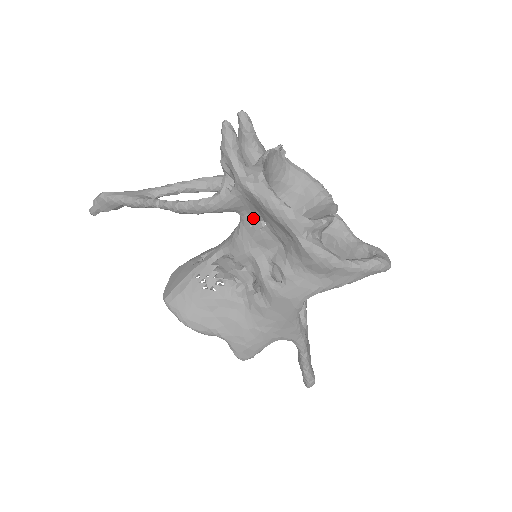
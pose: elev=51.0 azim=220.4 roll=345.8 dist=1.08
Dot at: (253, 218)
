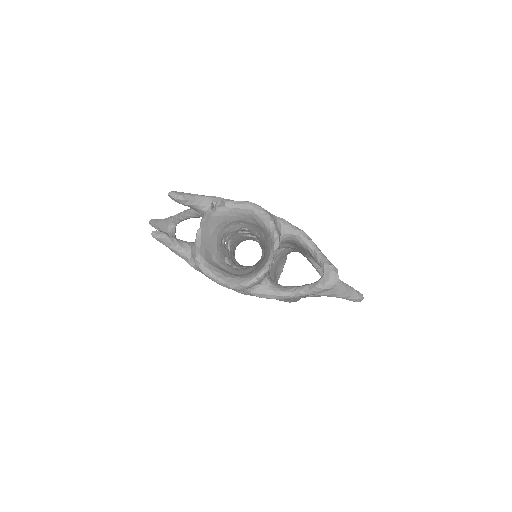
Dot at: occluded
